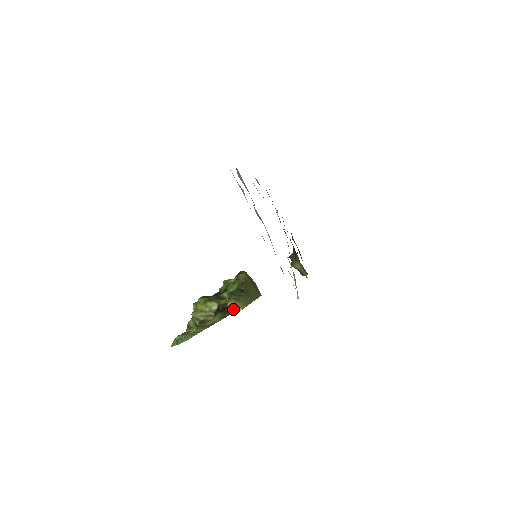
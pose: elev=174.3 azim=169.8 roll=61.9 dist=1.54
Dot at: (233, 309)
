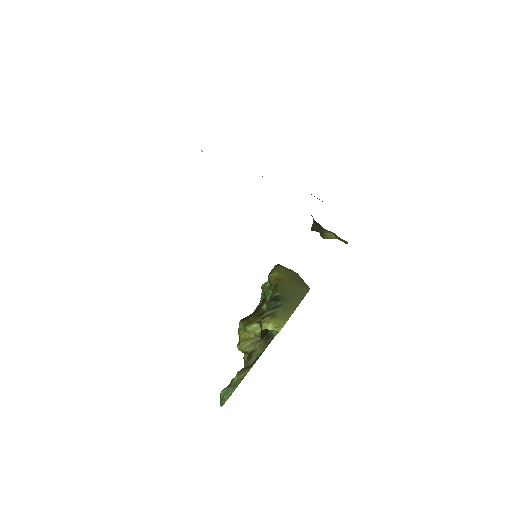
Dot at: occluded
